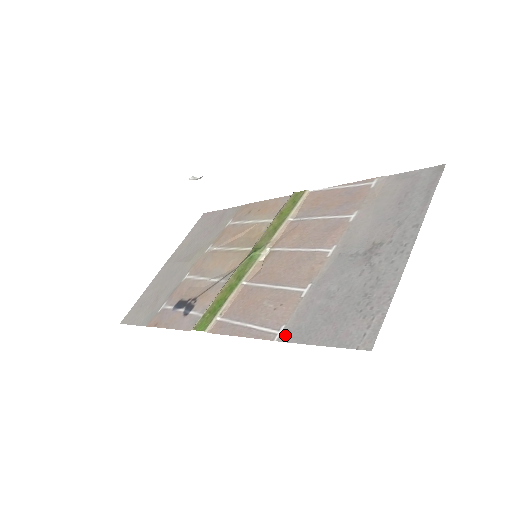
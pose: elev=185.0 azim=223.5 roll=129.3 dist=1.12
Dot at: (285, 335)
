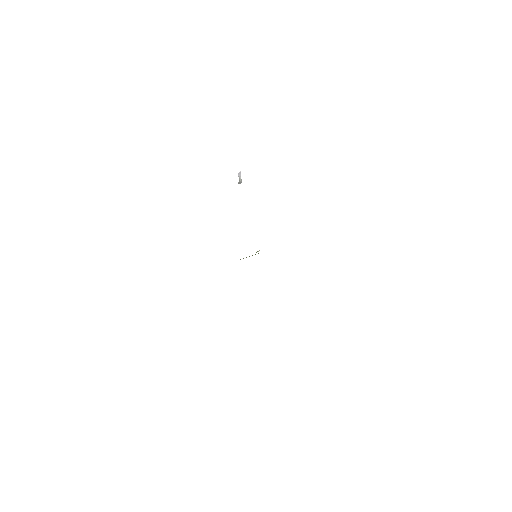
Dot at: occluded
